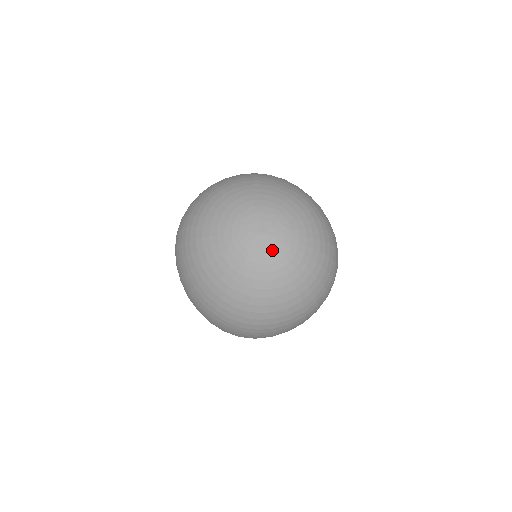
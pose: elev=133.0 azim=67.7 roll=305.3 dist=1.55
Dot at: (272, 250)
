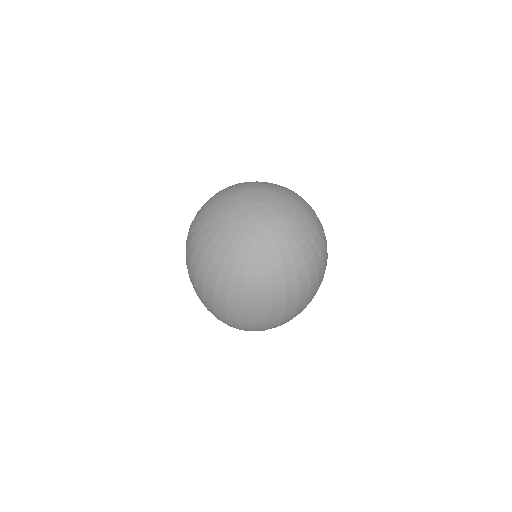
Dot at: (267, 212)
